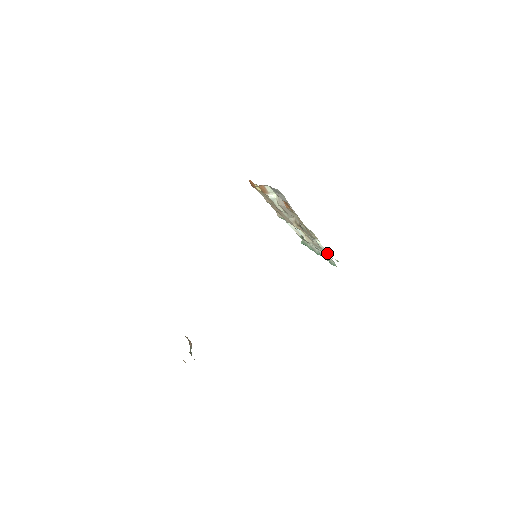
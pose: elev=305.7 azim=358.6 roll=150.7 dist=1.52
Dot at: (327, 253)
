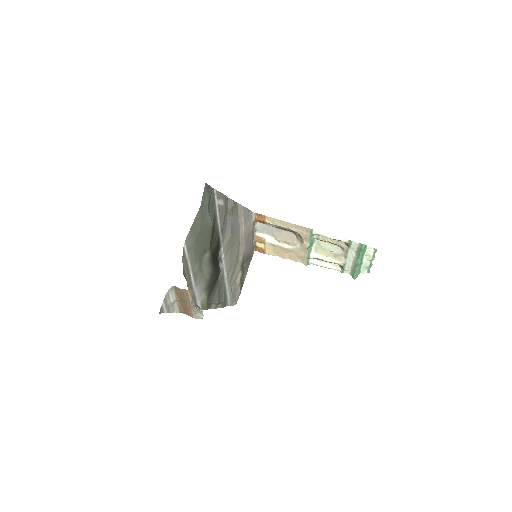
Dot at: (342, 240)
